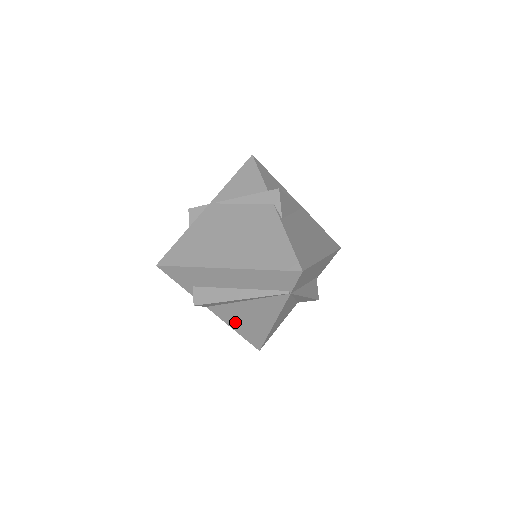
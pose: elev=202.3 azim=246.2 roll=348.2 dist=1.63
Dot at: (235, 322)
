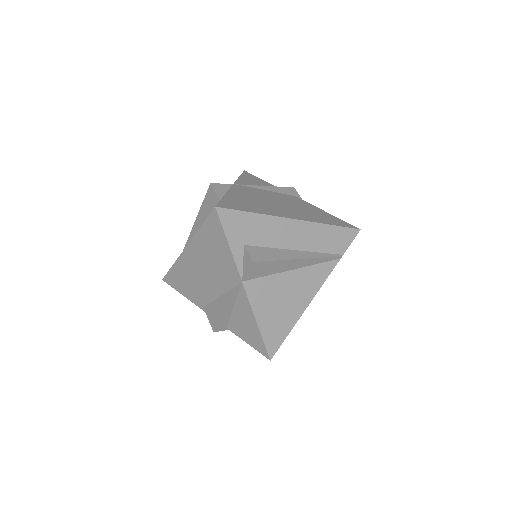
Dot at: (265, 308)
